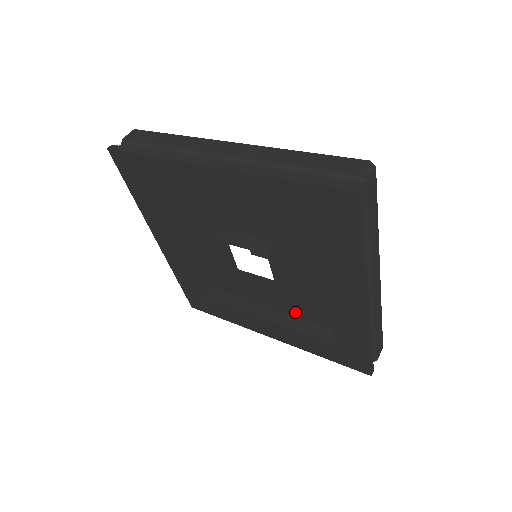
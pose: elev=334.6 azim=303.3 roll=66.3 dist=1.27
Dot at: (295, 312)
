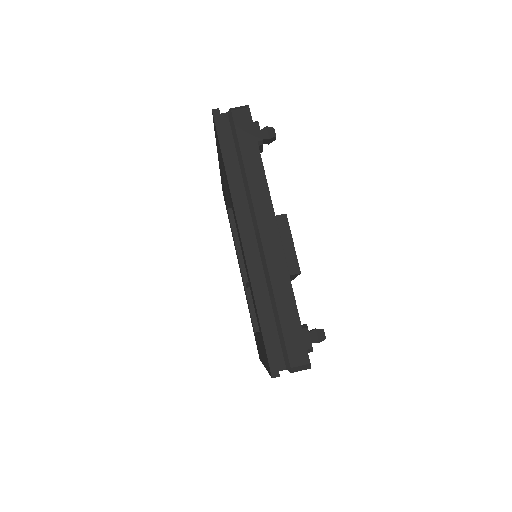
Dot at: occluded
